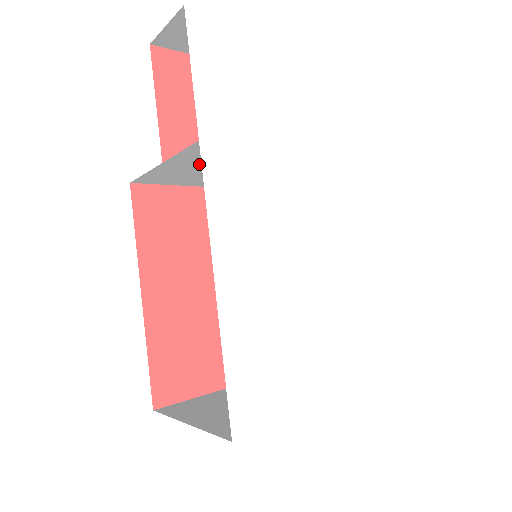
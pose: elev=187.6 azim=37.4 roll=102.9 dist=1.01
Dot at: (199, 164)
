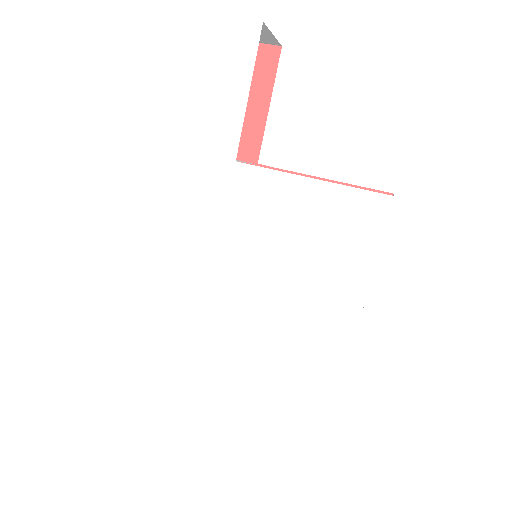
Dot at: occluded
